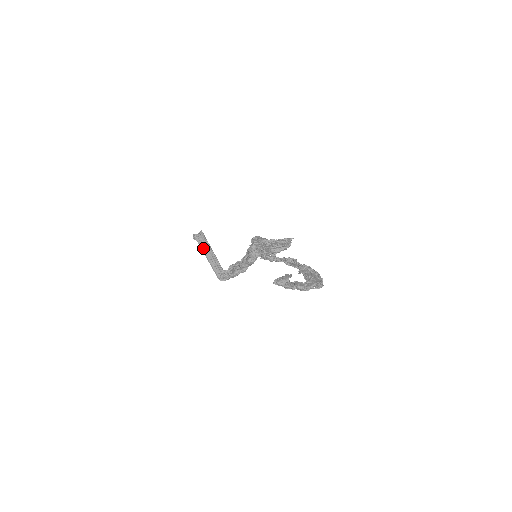
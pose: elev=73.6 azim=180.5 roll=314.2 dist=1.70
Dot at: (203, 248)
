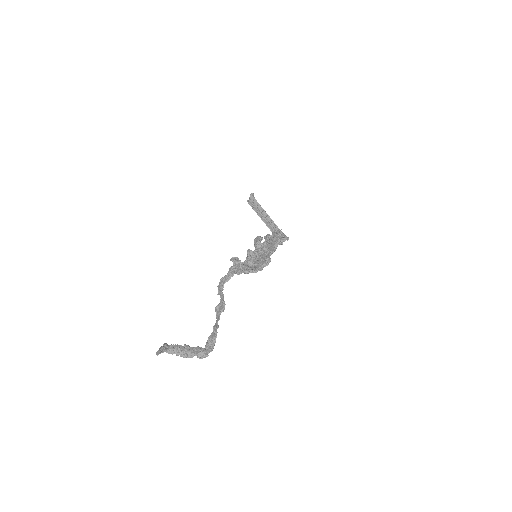
Dot at: (256, 210)
